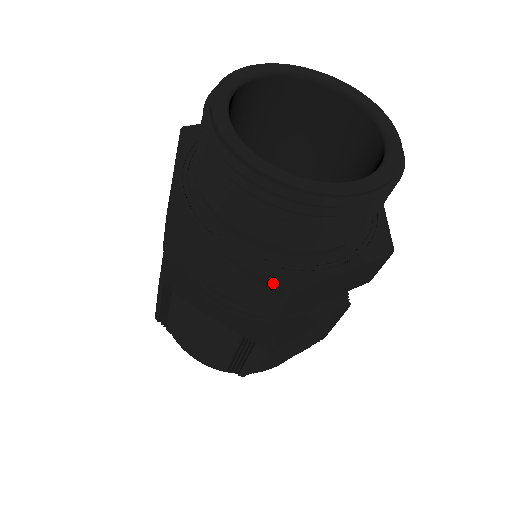
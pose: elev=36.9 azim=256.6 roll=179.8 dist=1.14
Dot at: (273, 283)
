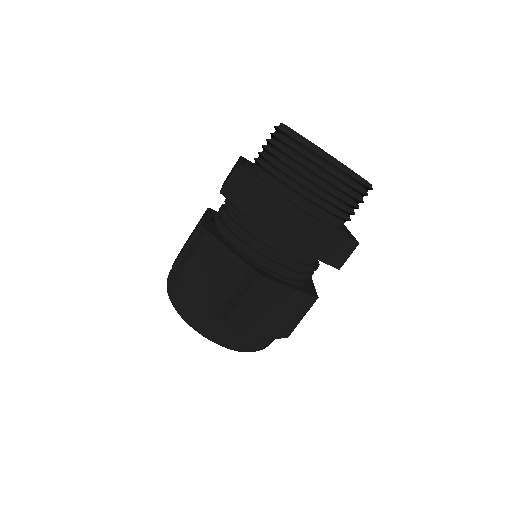
Dot at: (296, 206)
